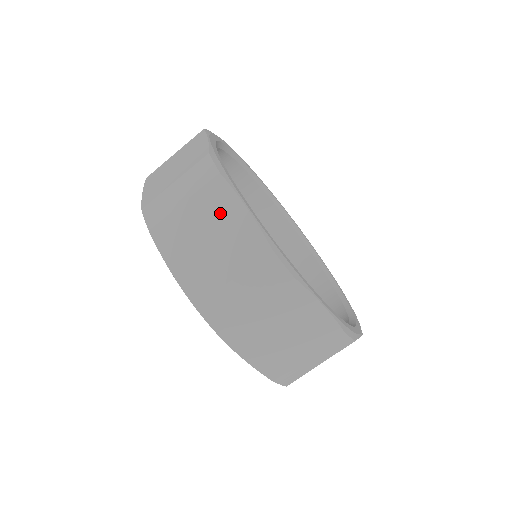
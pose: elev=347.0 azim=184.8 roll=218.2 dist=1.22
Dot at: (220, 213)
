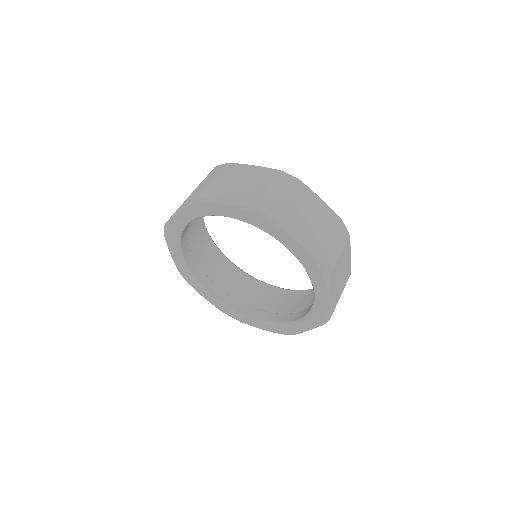
Dot at: (310, 203)
